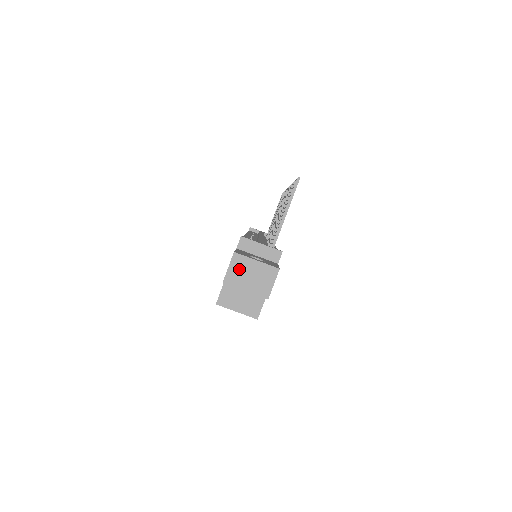
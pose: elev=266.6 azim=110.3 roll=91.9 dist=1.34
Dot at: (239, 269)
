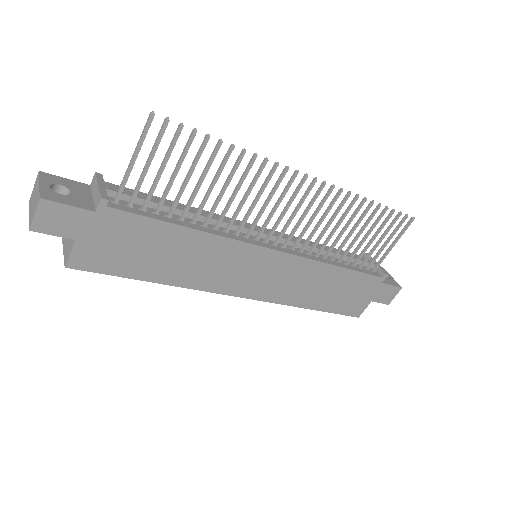
Dot at: (35, 190)
